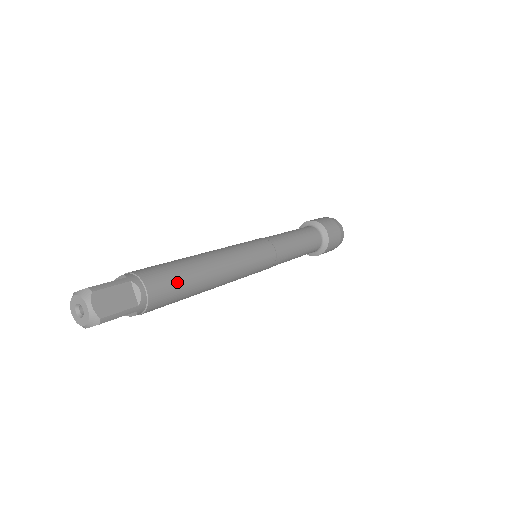
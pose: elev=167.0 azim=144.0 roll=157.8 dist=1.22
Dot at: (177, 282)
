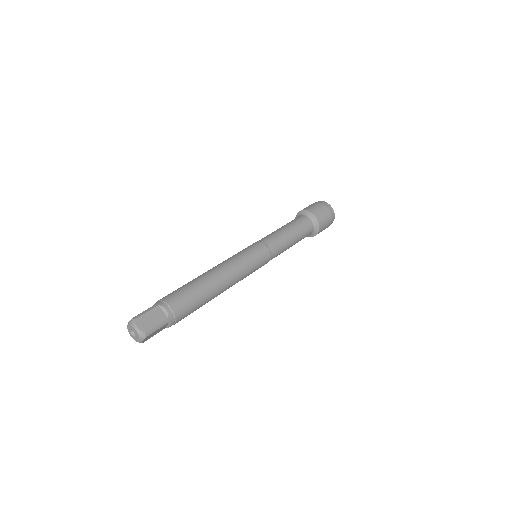
Dot at: (191, 295)
